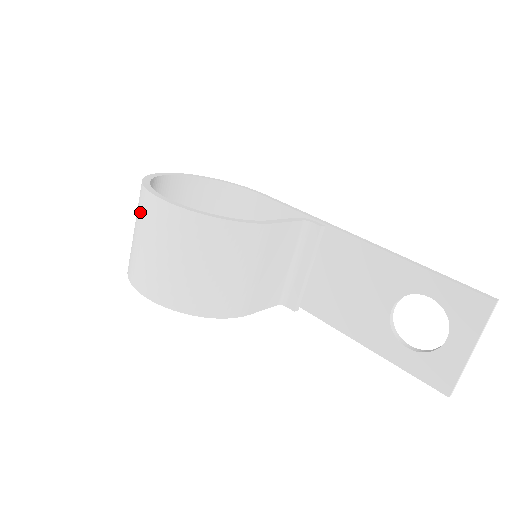
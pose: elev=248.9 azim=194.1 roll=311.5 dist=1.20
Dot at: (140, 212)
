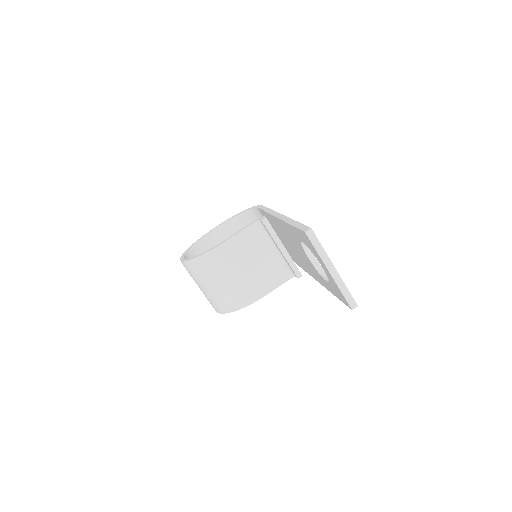
Dot at: occluded
